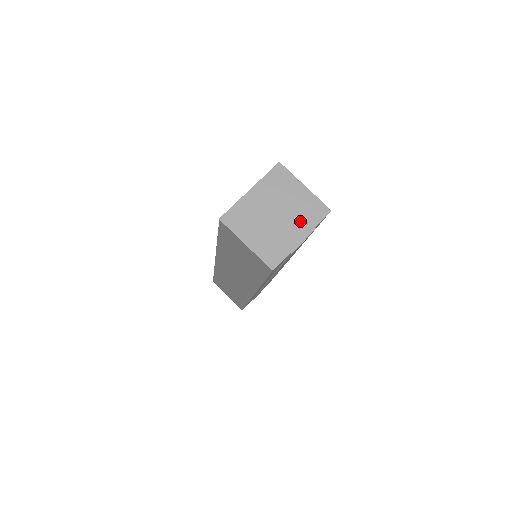
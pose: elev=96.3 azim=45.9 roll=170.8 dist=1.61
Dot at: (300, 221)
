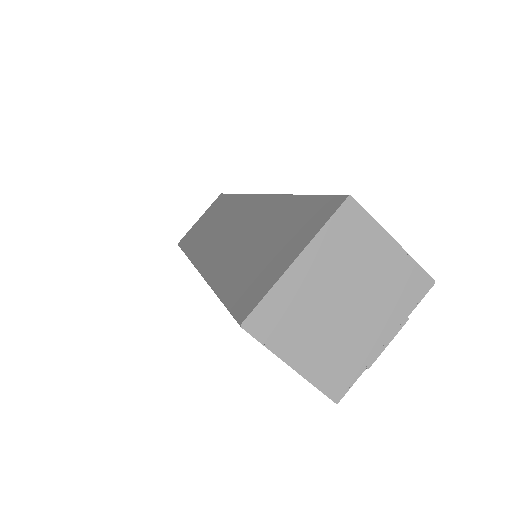
Dot at: (384, 309)
